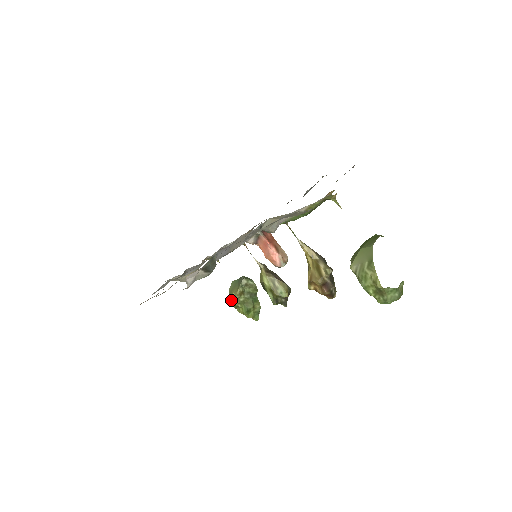
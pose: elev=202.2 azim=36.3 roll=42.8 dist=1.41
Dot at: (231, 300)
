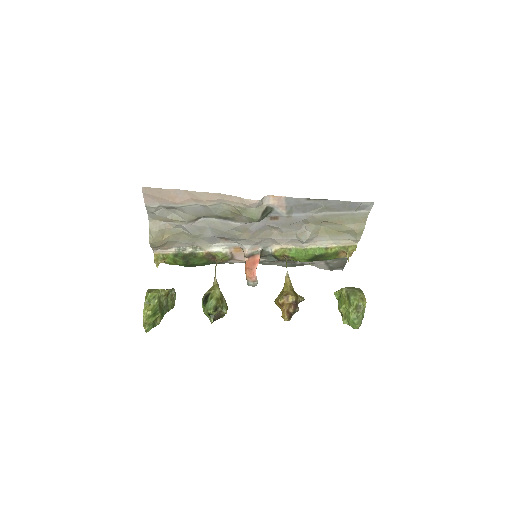
Dot at: (154, 291)
